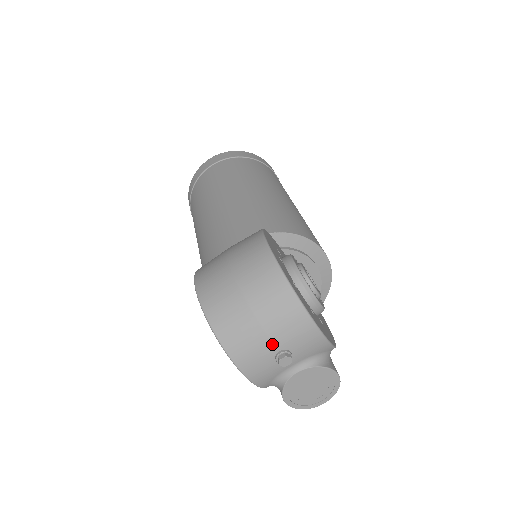
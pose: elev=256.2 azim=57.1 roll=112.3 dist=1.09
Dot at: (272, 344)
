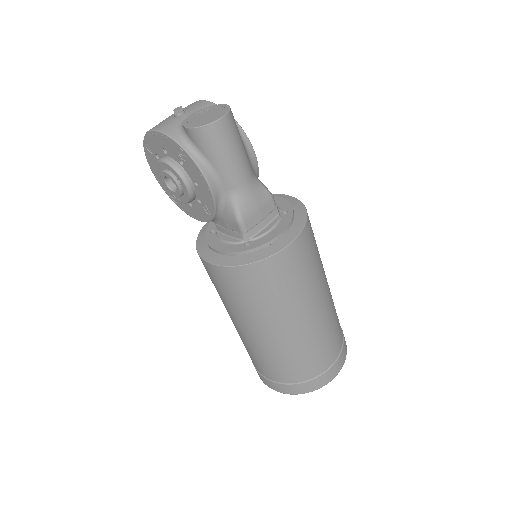
Dot at: (172, 115)
